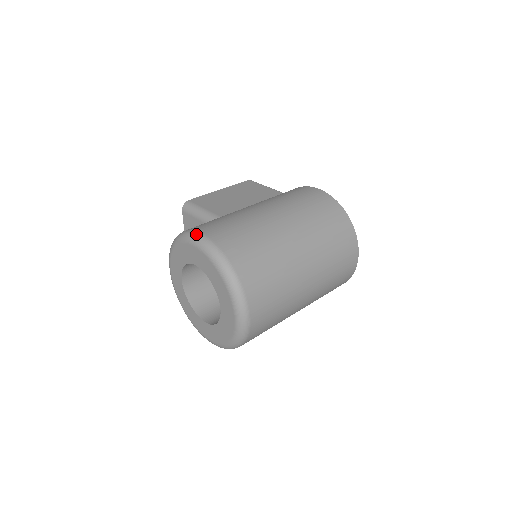
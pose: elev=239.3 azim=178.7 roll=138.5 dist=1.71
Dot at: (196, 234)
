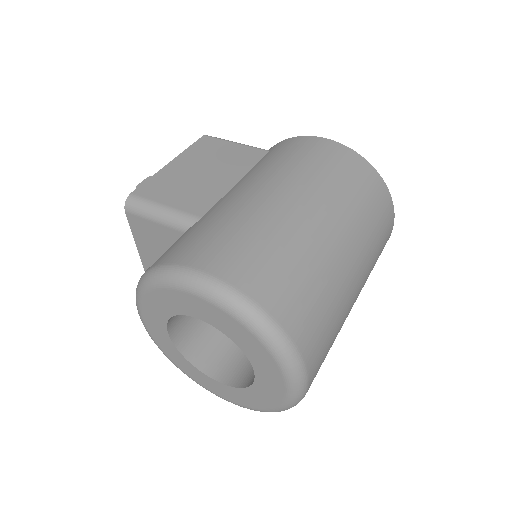
Dot at: (192, 274)
